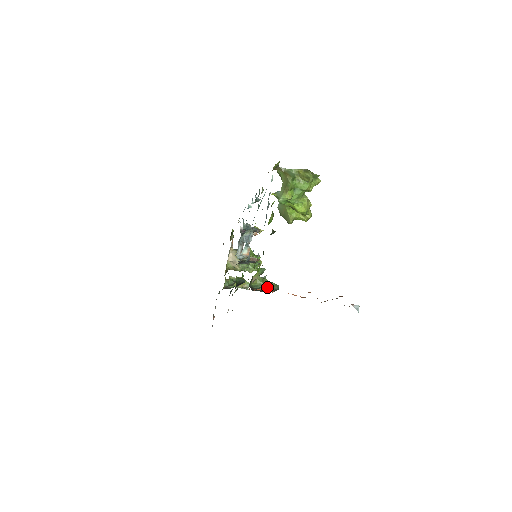
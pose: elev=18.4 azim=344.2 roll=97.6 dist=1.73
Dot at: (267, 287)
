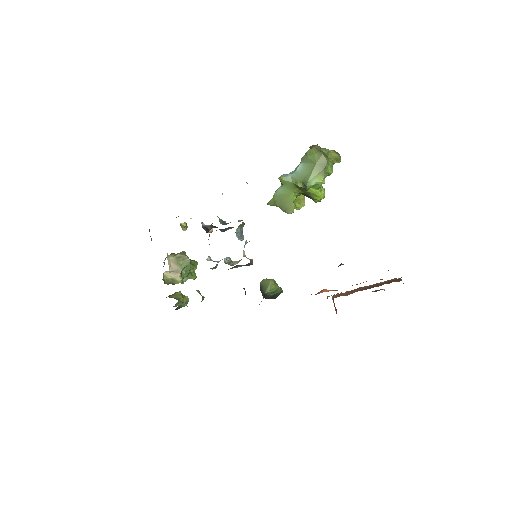
Dot at: (280, 291)
